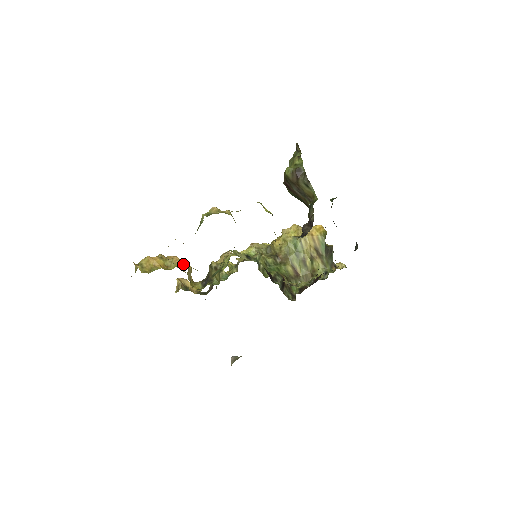
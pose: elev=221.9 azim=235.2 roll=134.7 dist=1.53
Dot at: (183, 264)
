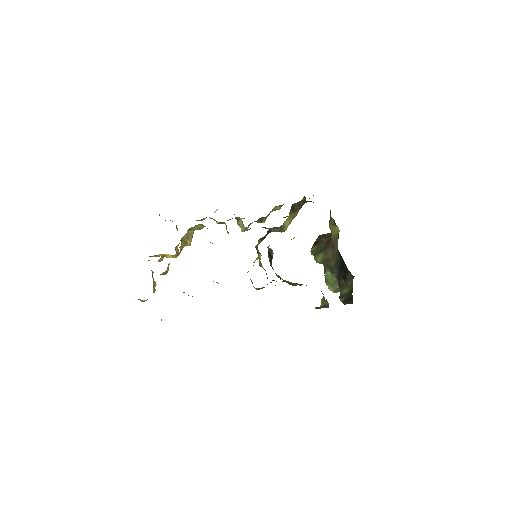
Dot at: (193, 231)
